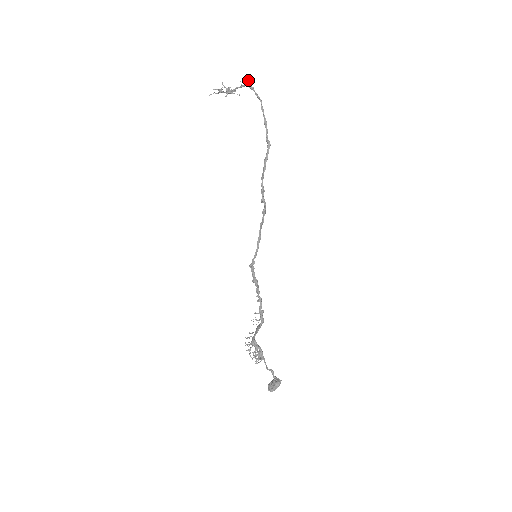
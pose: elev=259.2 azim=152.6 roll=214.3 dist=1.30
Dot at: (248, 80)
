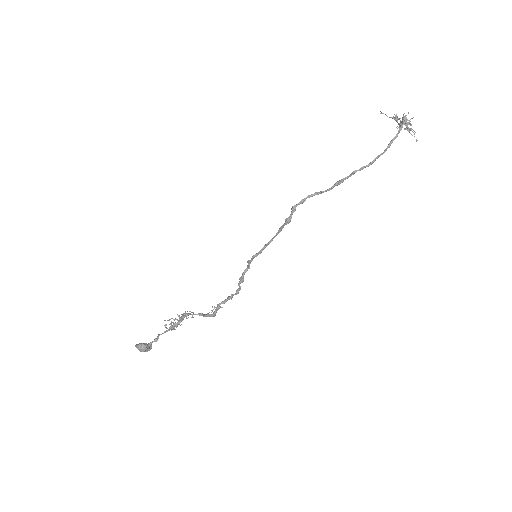
Dot at: occluded
